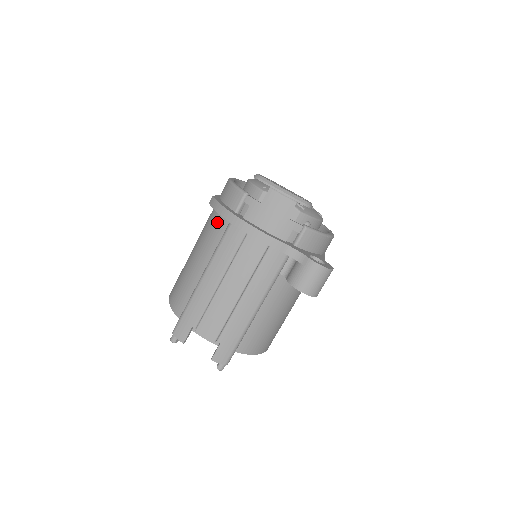
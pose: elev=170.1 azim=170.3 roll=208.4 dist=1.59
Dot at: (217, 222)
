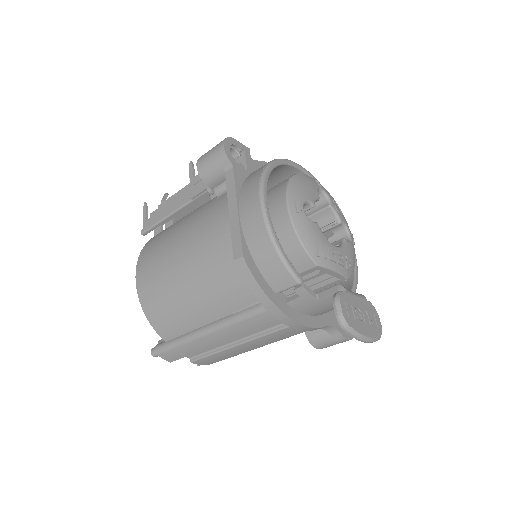
Dot at: (242, 286)
